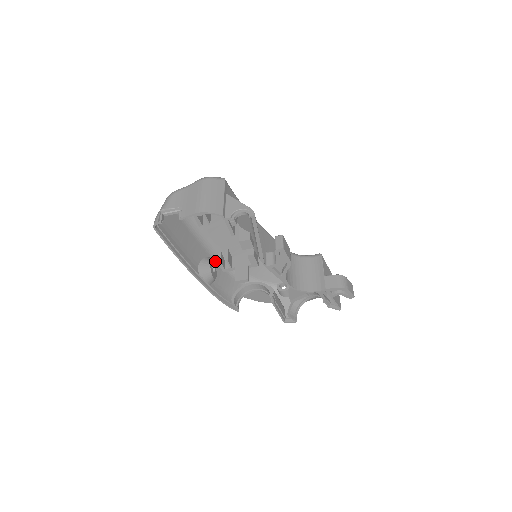
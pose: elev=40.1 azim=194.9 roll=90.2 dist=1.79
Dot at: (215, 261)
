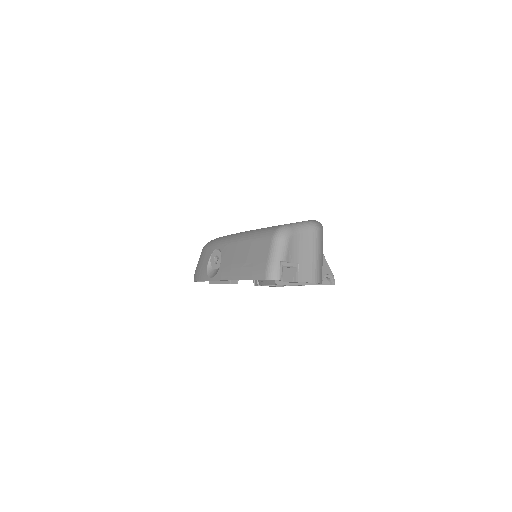
Dot at: occluded
